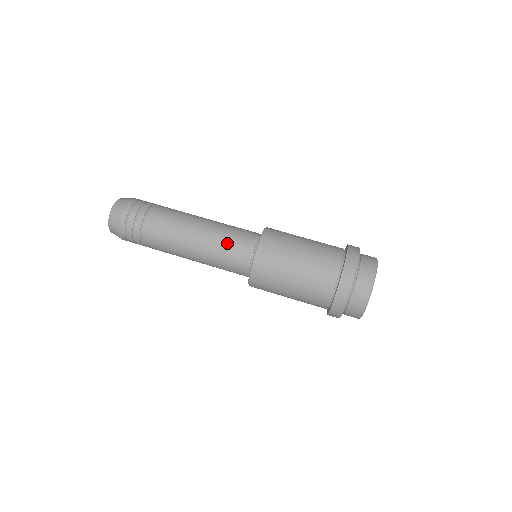
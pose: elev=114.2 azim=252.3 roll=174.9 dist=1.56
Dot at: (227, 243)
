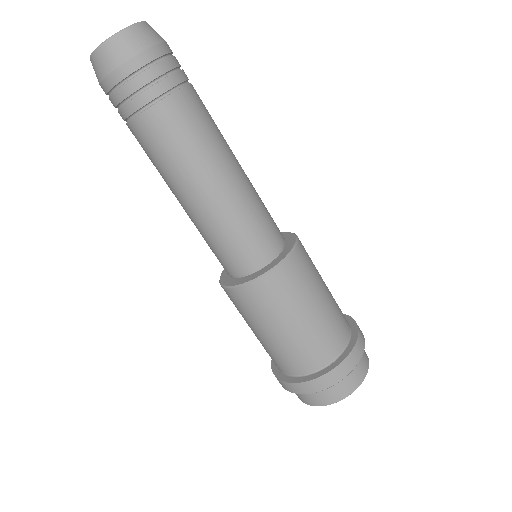
Dot at: (215, 242)
